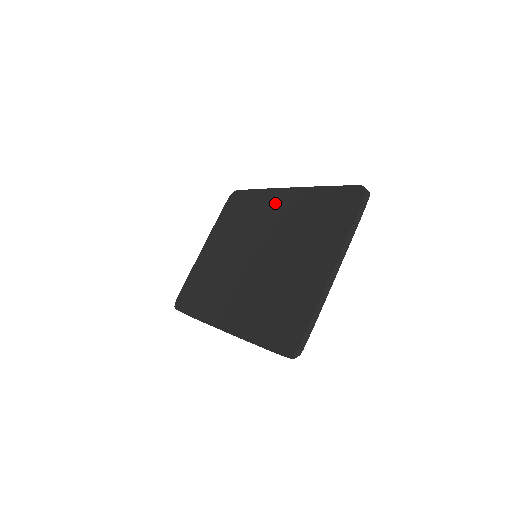
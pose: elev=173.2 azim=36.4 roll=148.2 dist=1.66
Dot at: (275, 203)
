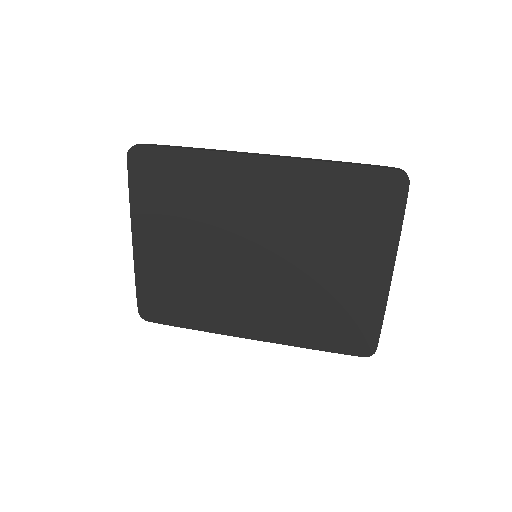
Dot at: (248, 180)
